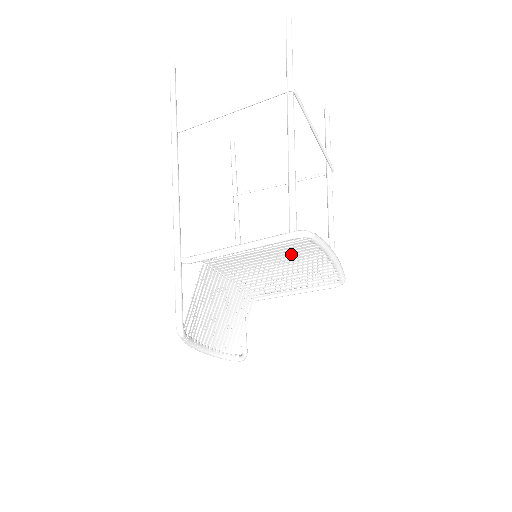
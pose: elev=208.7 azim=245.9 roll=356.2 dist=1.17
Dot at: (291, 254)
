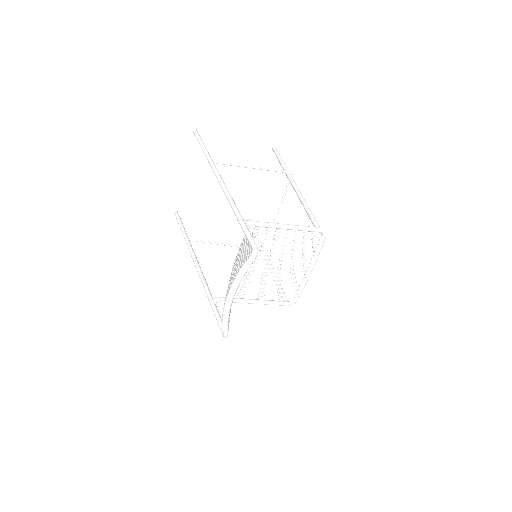
Dot at: (299, 251)
